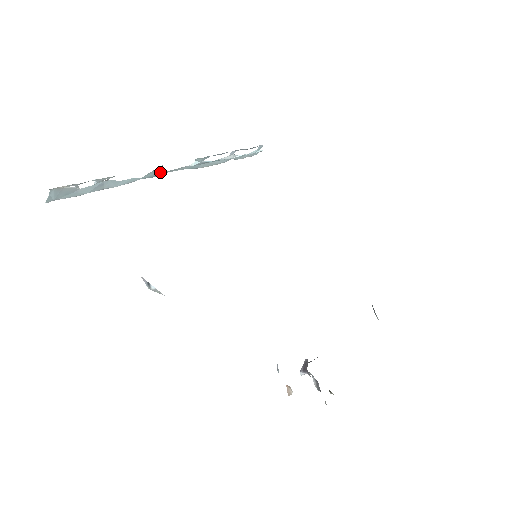
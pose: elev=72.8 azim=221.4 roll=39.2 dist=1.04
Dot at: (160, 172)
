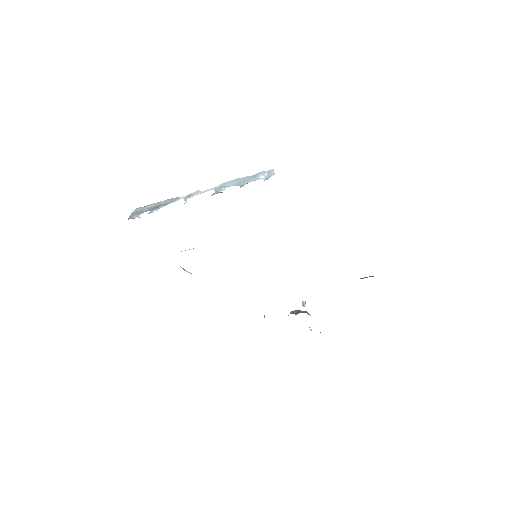
Dot at: (194, 195)
